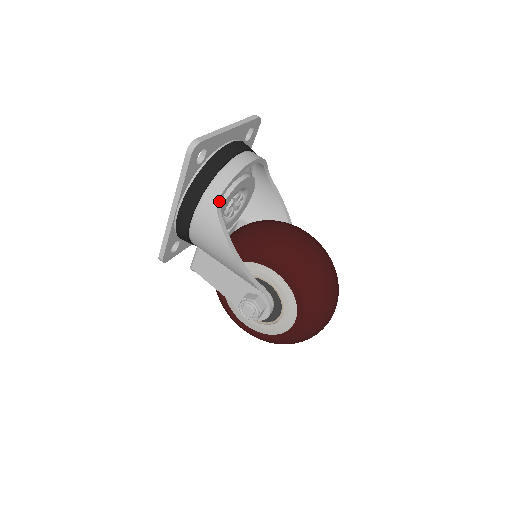
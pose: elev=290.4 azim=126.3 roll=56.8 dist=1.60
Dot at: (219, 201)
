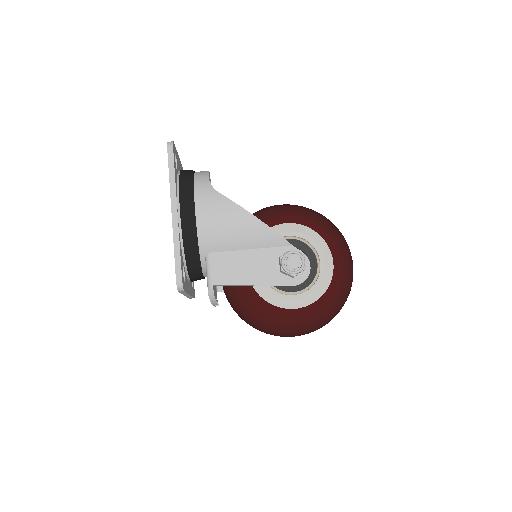
Dot at: (210, 184)
